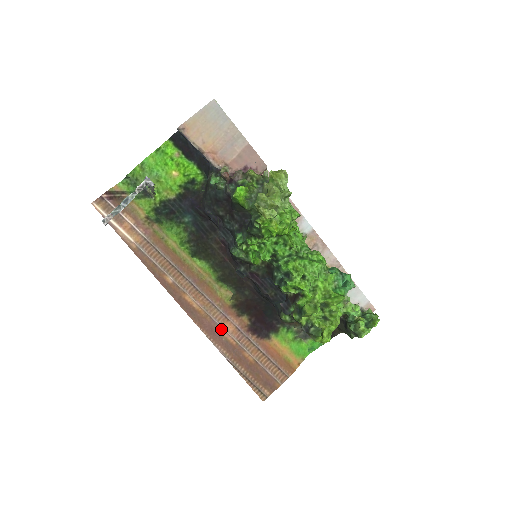
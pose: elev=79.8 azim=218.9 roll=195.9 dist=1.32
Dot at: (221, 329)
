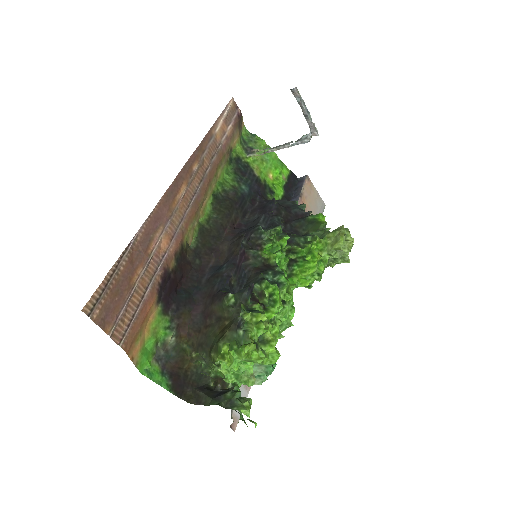
Dot at: (161, 231)
